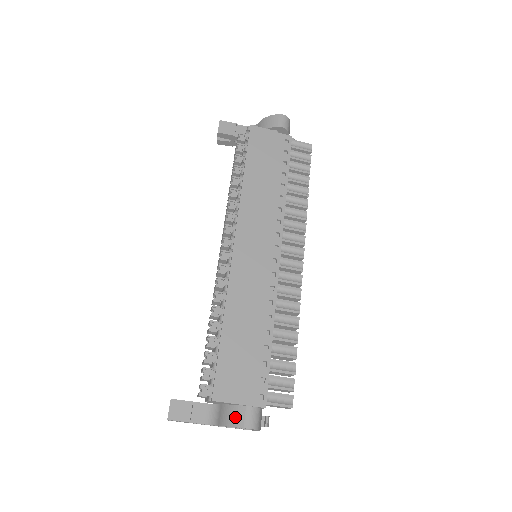
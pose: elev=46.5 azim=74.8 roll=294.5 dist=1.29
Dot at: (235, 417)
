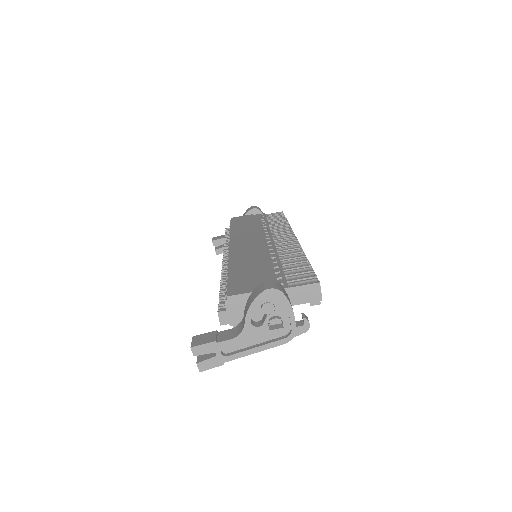
Dot at: (254, 295)
